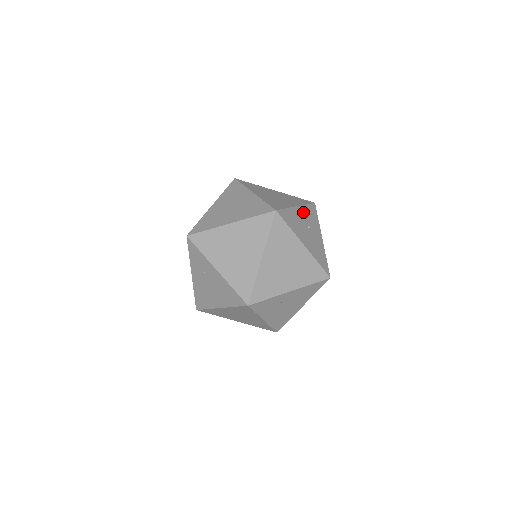
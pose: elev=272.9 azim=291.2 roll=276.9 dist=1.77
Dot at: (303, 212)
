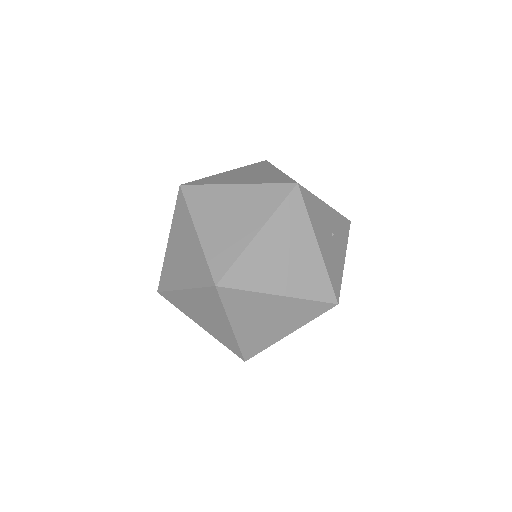
Dot at: (332, 215)
